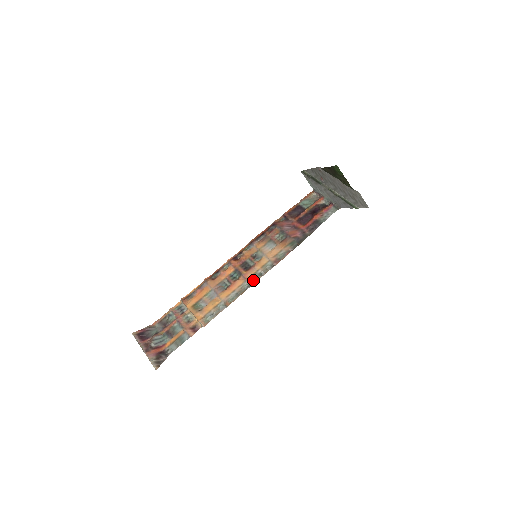
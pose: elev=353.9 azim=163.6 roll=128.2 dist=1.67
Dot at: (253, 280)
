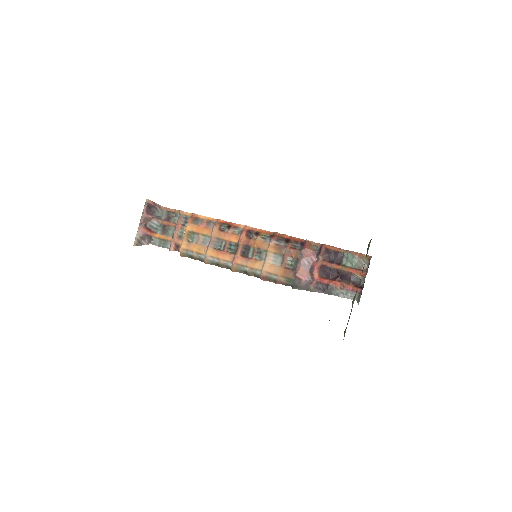
Dot at: (236, 269)
